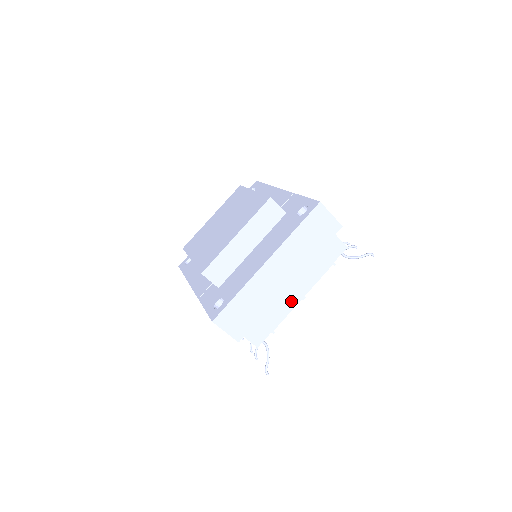
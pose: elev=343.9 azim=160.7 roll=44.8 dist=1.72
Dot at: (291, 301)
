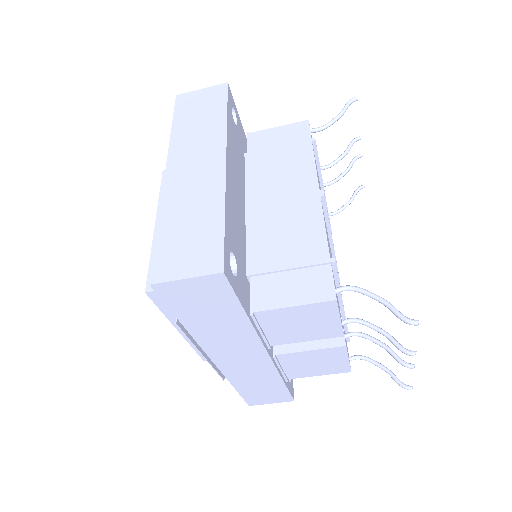
Dot at: (308, 211)
